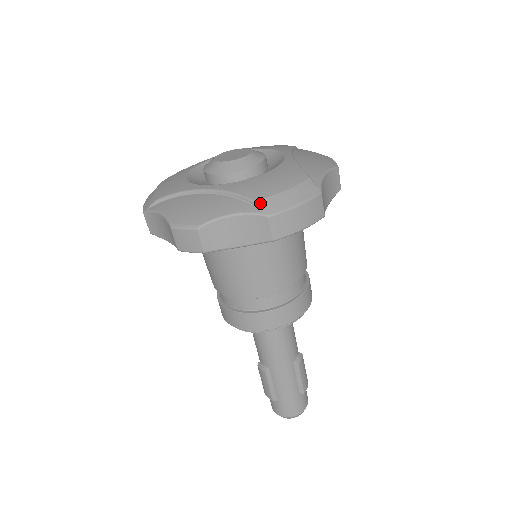
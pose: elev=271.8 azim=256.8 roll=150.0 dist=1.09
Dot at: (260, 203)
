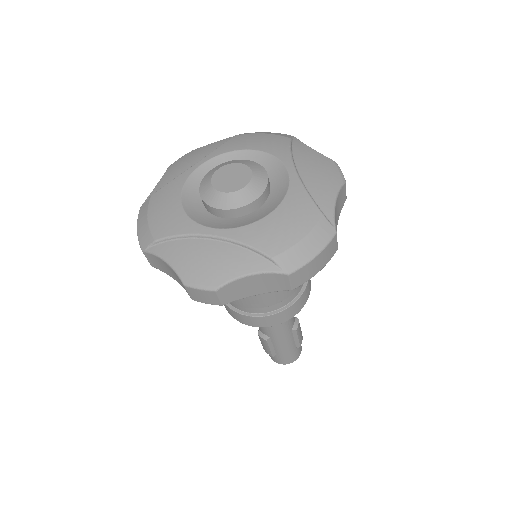
Dot at: (278, 260)
